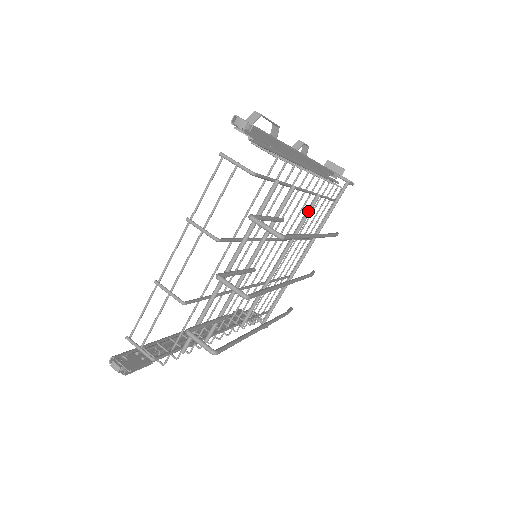
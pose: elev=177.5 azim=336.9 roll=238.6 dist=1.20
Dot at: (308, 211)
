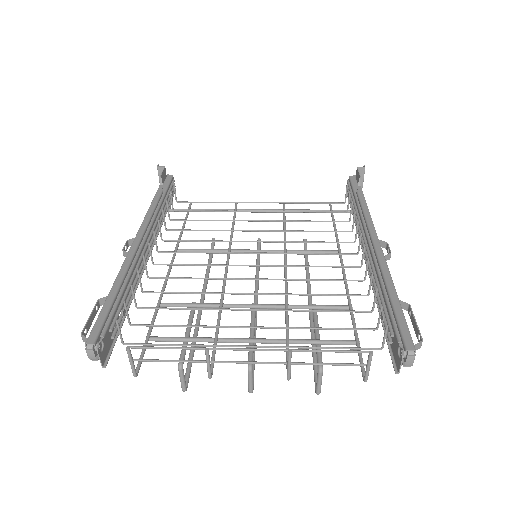
Dot at: occluded
